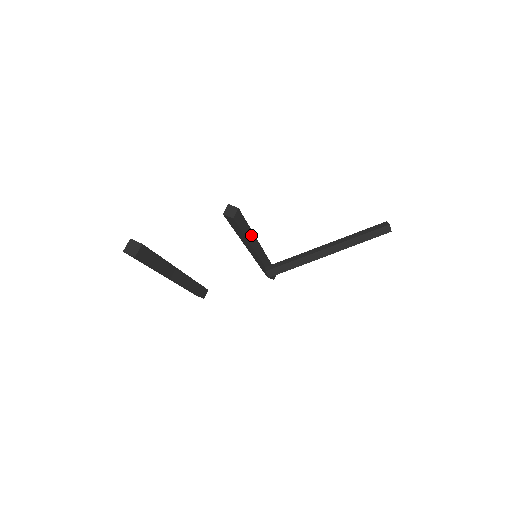
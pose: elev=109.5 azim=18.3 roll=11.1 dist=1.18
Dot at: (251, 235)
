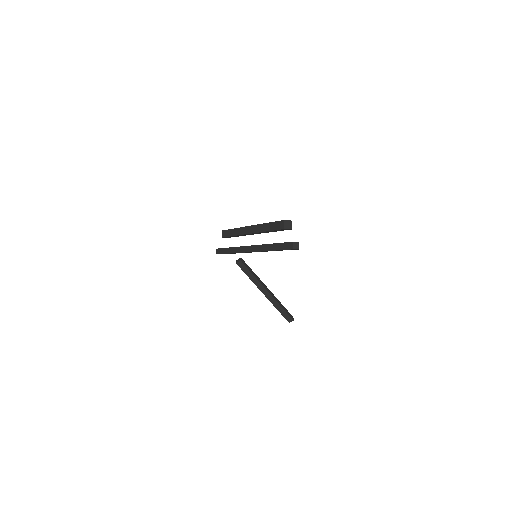
Dot at: occluded
